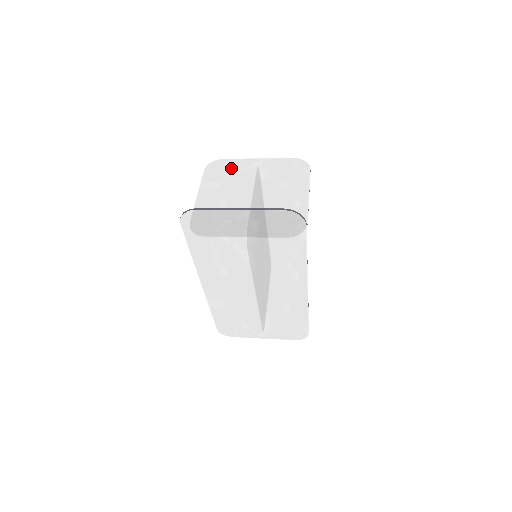
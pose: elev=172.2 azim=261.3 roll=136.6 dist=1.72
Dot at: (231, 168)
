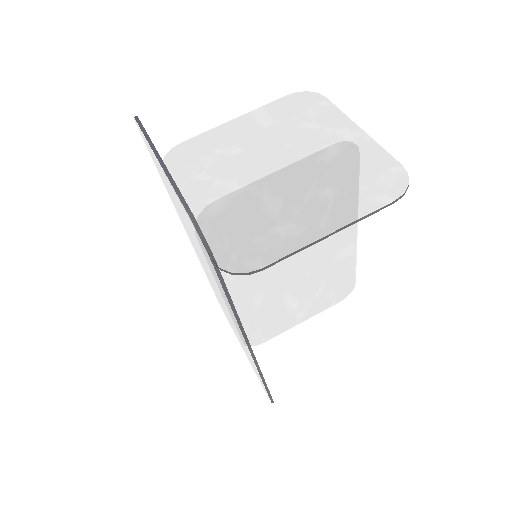
Dot at: (313, 115)
